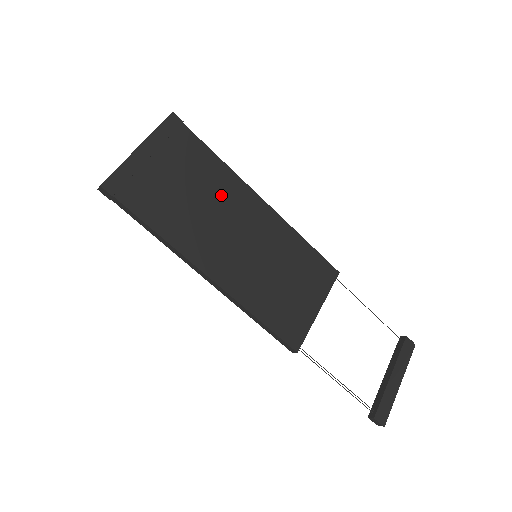
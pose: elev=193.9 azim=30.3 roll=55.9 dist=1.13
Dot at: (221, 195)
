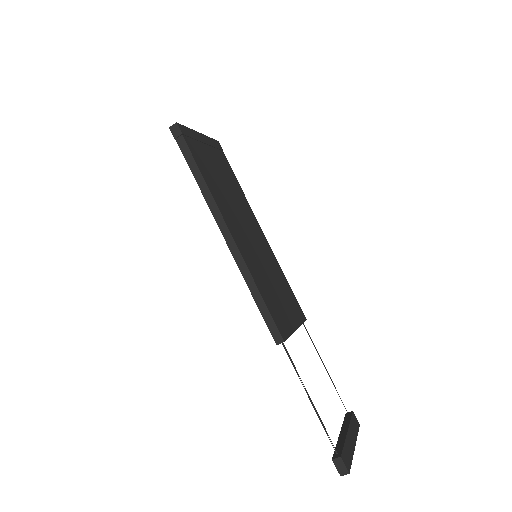
Dot at: (240, 202)
